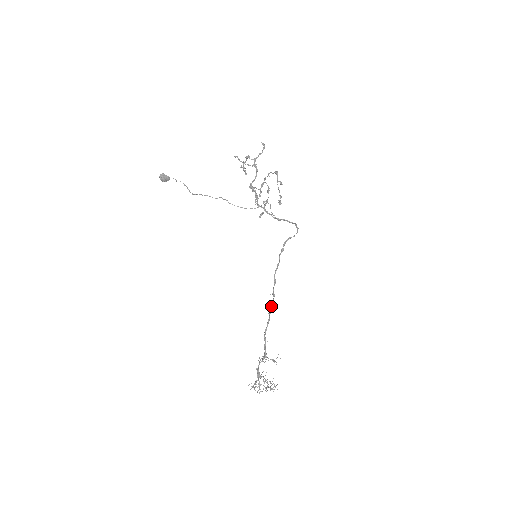
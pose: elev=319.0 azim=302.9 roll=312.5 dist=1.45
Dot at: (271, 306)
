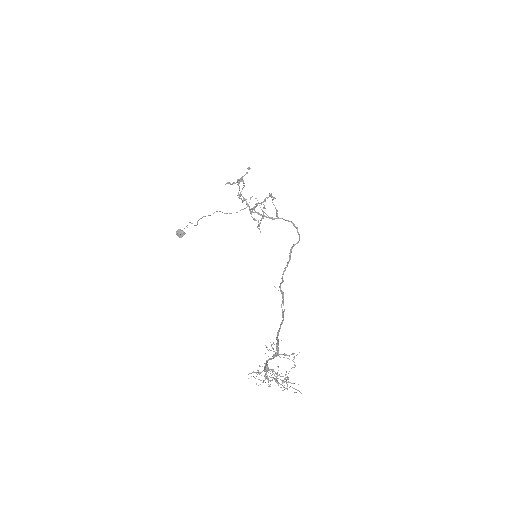
Dot at: occluded
